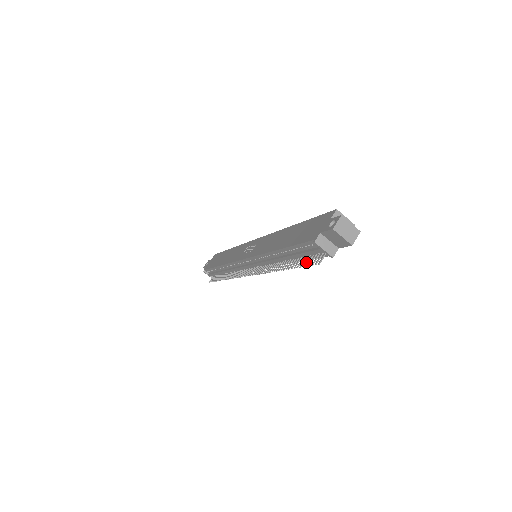
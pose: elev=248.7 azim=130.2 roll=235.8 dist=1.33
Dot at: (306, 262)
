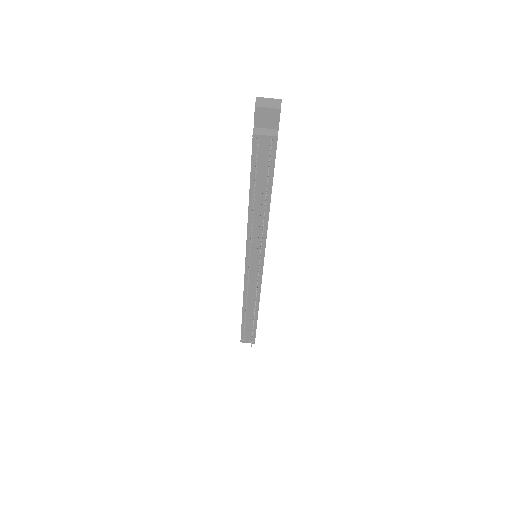
Dot at: (268, 172)
